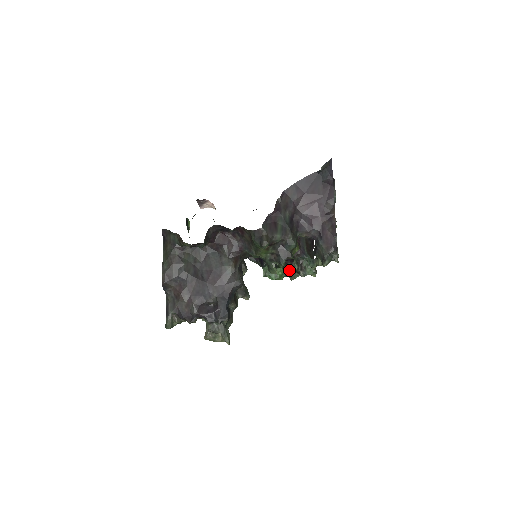
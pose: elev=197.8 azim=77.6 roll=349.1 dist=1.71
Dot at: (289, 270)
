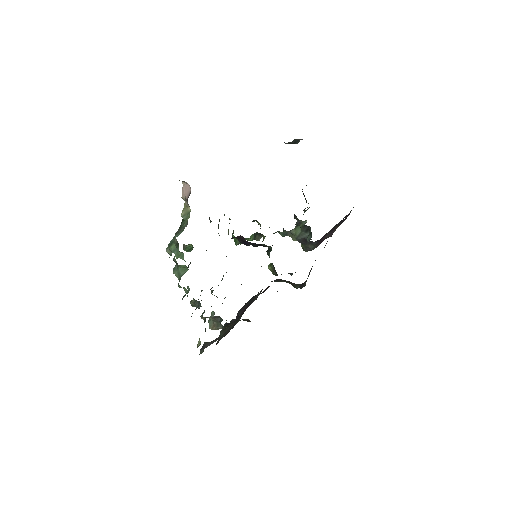
Dot at: occluded
